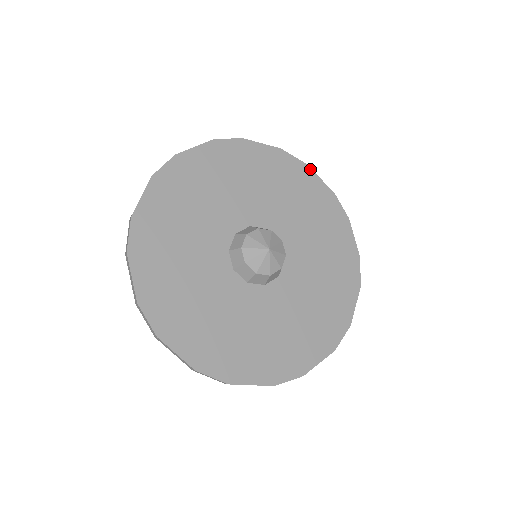
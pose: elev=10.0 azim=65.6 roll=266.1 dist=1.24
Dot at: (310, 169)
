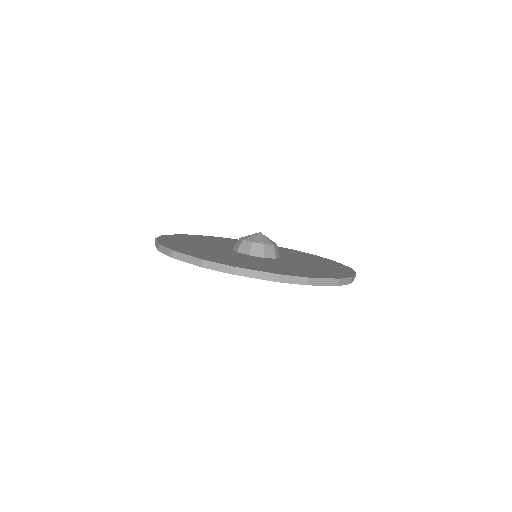
Dot at: (295, 250)
